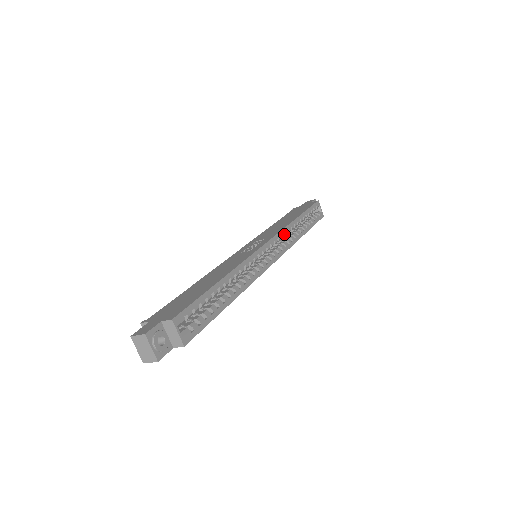
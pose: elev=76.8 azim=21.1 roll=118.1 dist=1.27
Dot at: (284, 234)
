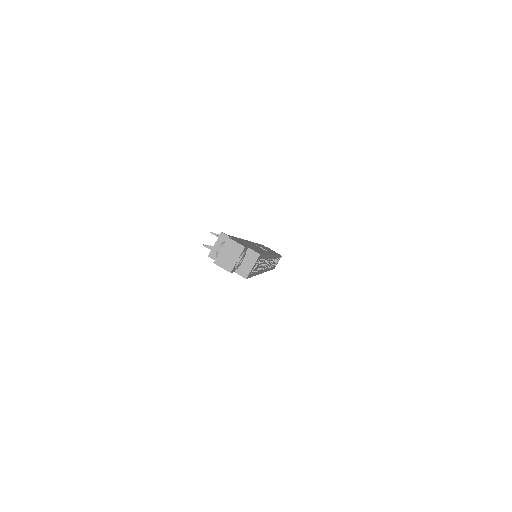
Dot at: occluded
